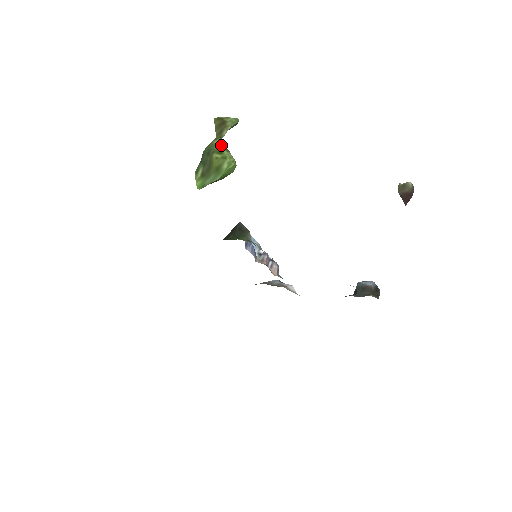
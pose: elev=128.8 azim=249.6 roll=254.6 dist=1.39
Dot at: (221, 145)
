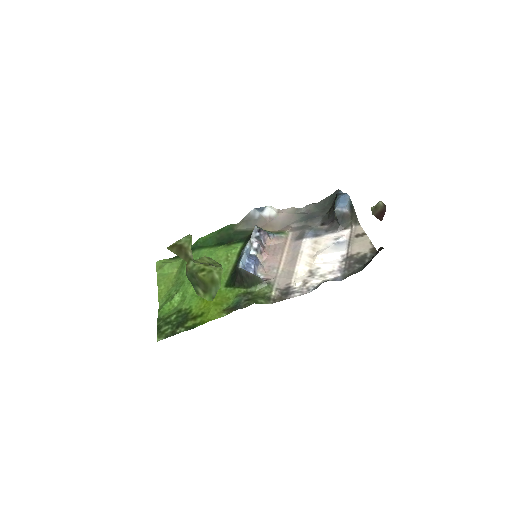
Dot at: (197, 265)
